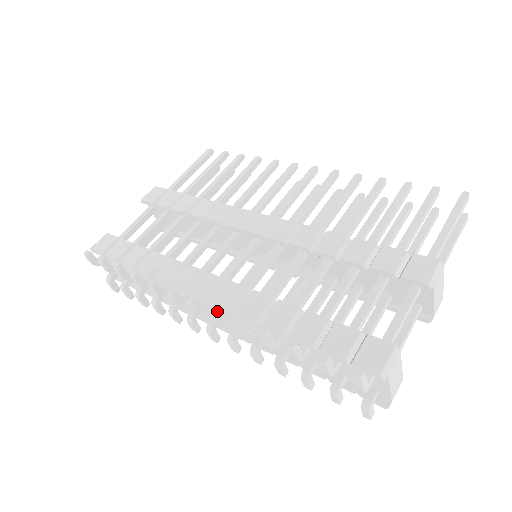
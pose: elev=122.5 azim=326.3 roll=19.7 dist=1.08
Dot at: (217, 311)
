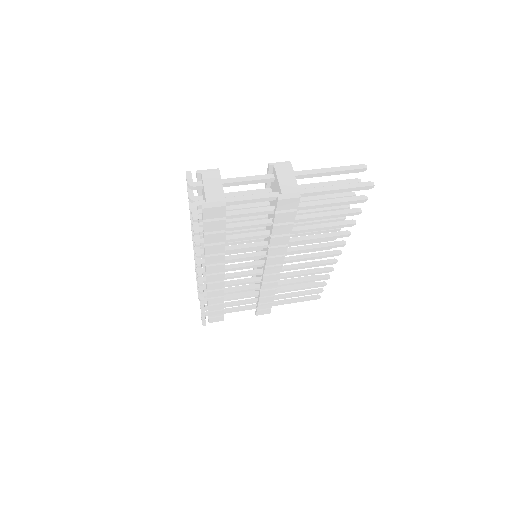
Dot at: occluded
